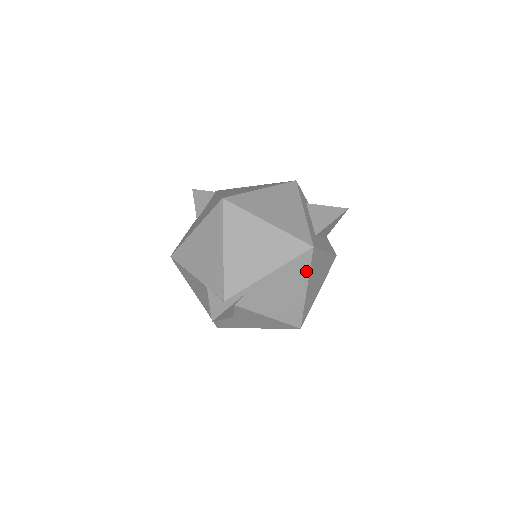
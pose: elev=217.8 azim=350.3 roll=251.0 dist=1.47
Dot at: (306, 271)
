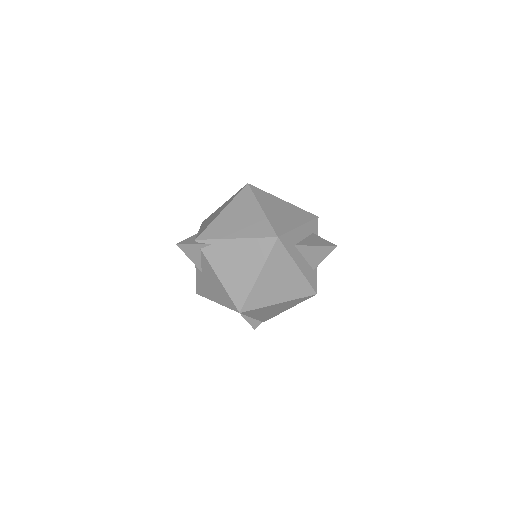
Dot at: (264, 256)
